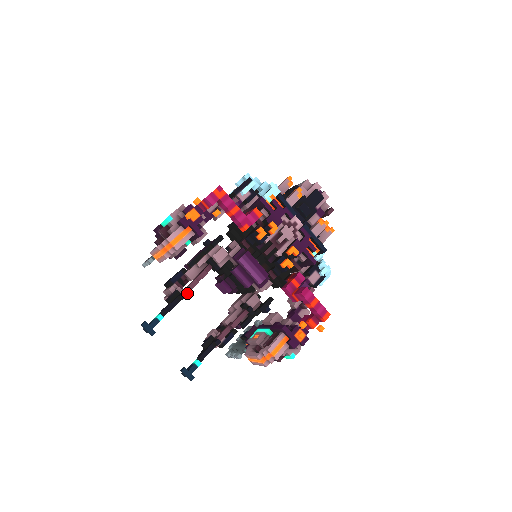
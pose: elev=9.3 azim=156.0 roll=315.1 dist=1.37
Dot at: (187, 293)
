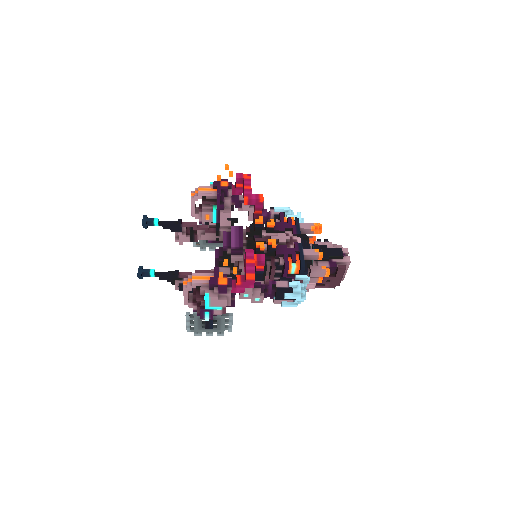
Dot at: (185, 224)
